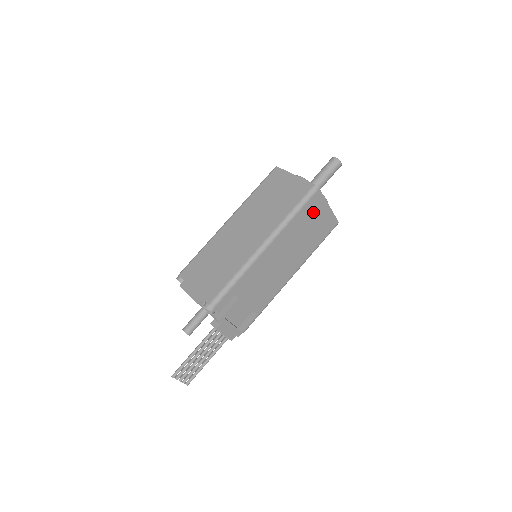
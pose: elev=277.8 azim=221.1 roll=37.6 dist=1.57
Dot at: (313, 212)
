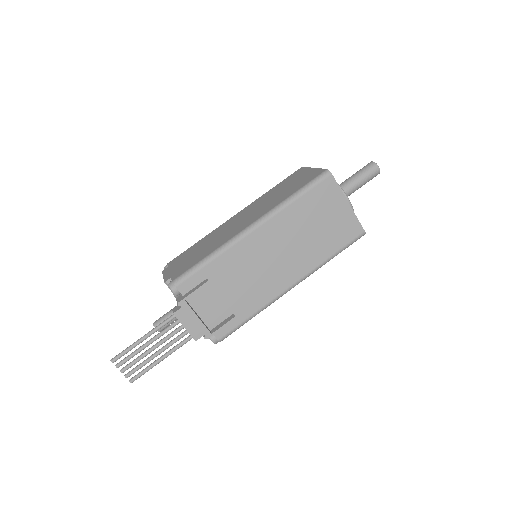
Dot at: (324, 203)
